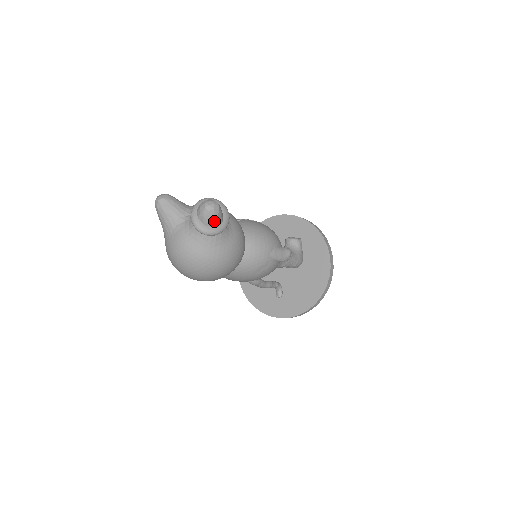
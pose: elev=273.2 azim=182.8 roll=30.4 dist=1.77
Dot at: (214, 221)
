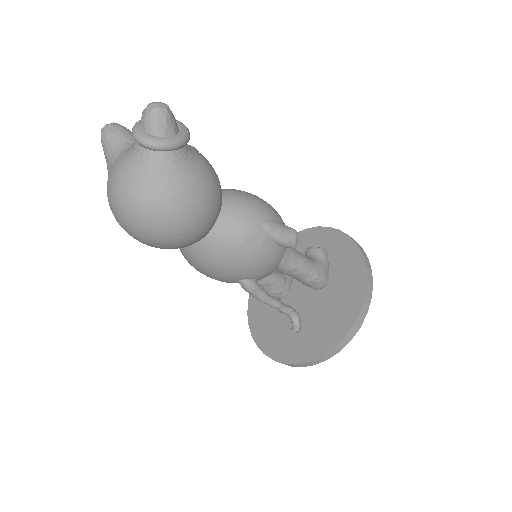
Dot at: (160, 127)
